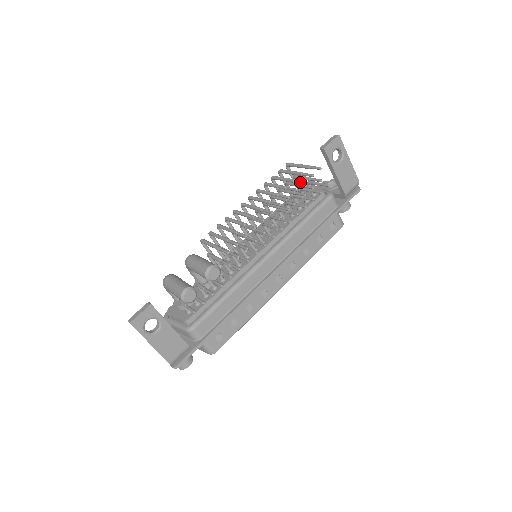
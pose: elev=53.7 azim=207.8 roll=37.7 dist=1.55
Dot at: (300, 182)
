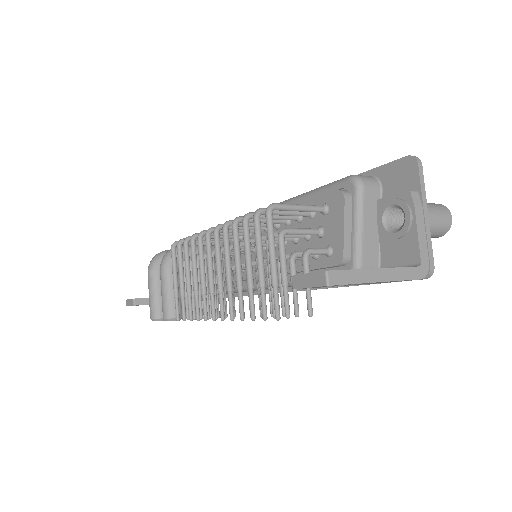
Dot at: occluded
